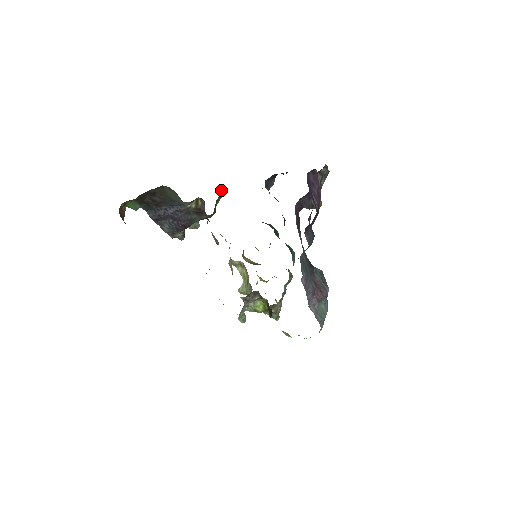
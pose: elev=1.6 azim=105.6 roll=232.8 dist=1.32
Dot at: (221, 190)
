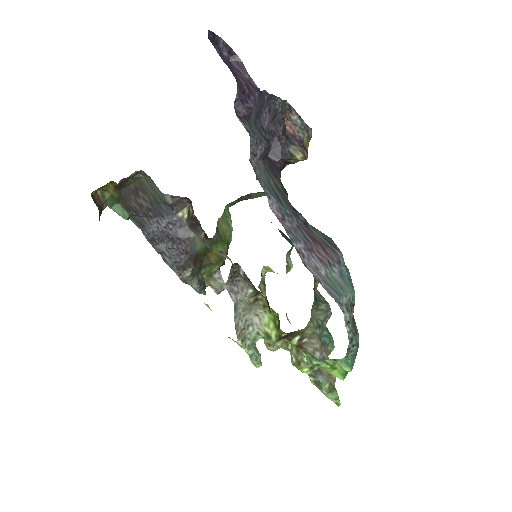
Dot at: (227, 216)
